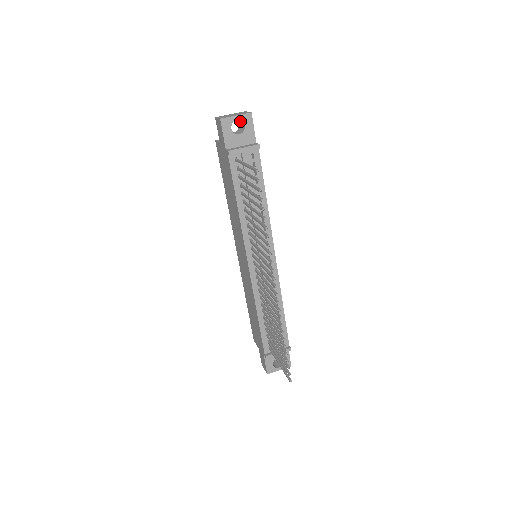
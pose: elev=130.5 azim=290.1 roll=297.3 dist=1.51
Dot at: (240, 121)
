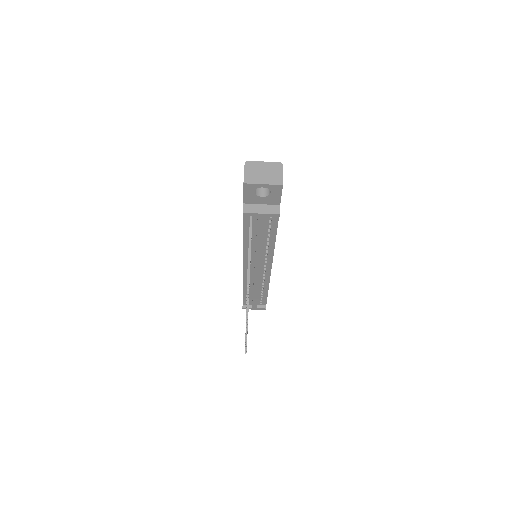
Dot at: occluded
